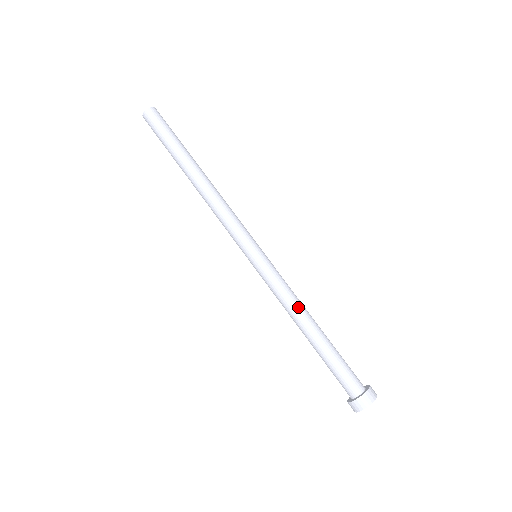
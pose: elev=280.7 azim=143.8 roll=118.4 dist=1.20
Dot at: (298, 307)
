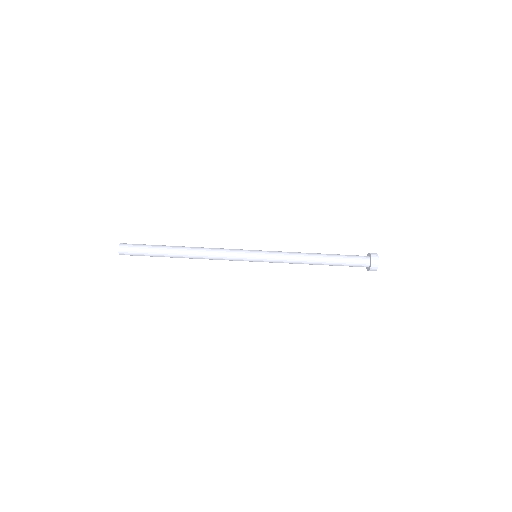
Dot at: occluded
